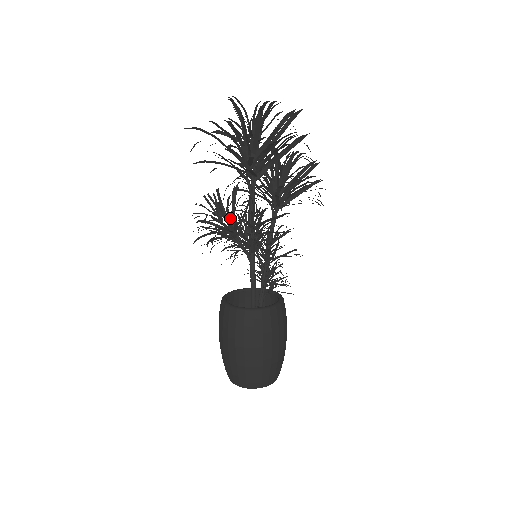
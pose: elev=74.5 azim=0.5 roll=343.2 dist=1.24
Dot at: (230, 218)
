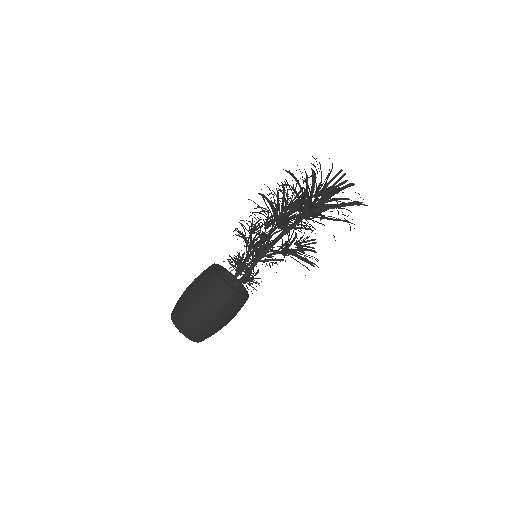
Dot at: occluded
